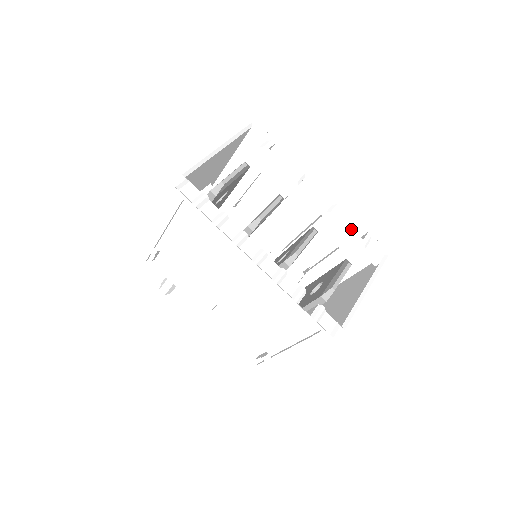
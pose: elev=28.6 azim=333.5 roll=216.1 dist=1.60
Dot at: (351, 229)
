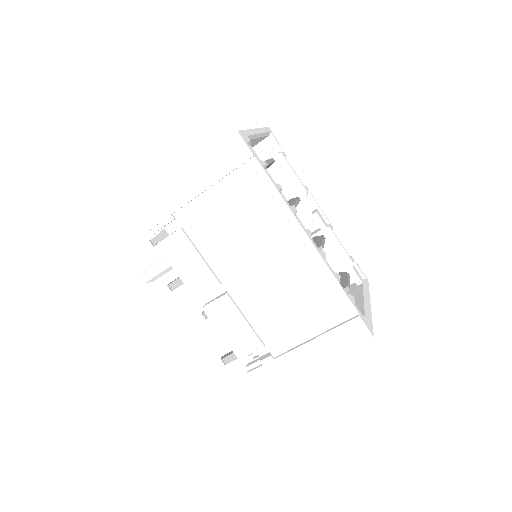
Dot at: (343, 247)
